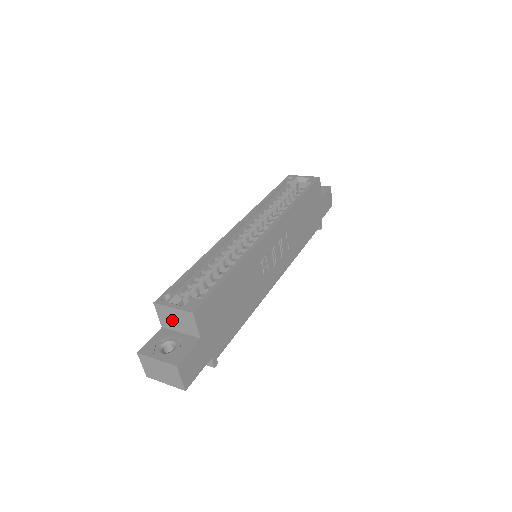
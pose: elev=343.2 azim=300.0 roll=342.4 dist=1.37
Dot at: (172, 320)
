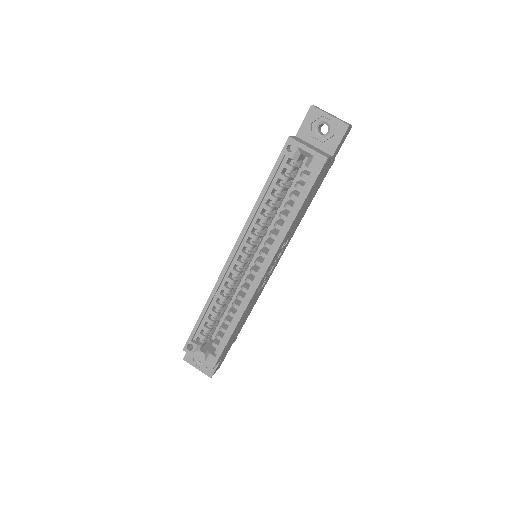
Dot at: occluded
